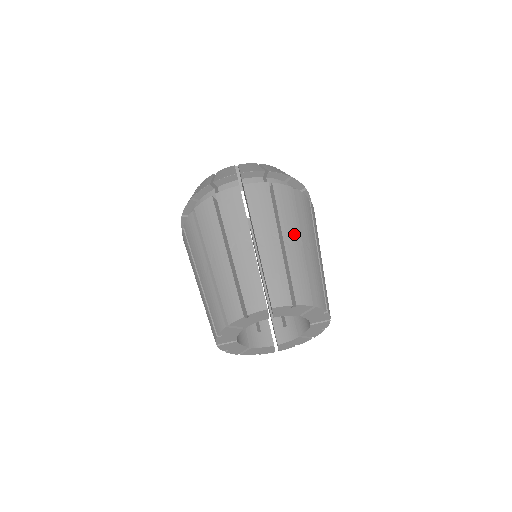
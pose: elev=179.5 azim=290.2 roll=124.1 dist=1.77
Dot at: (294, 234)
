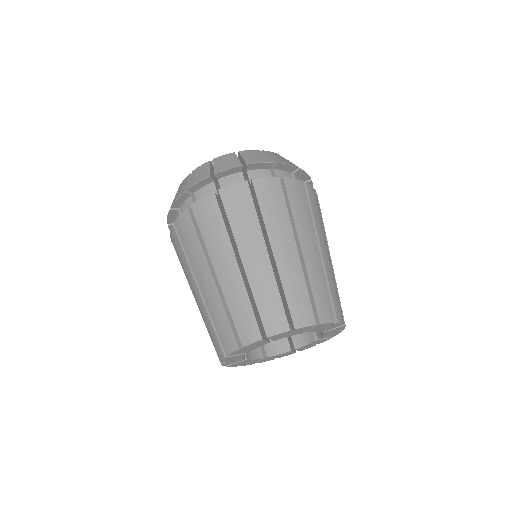
Dot at: (285, 239)
